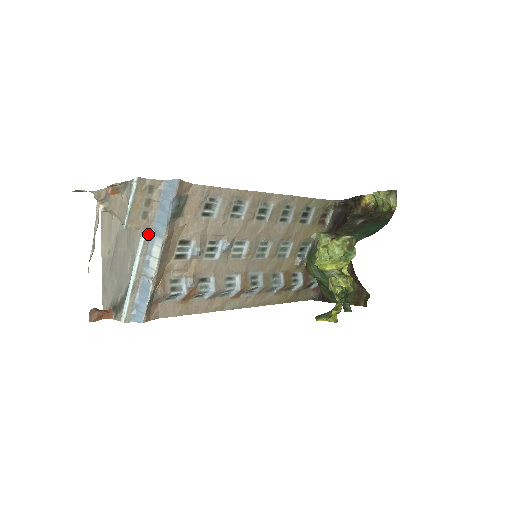
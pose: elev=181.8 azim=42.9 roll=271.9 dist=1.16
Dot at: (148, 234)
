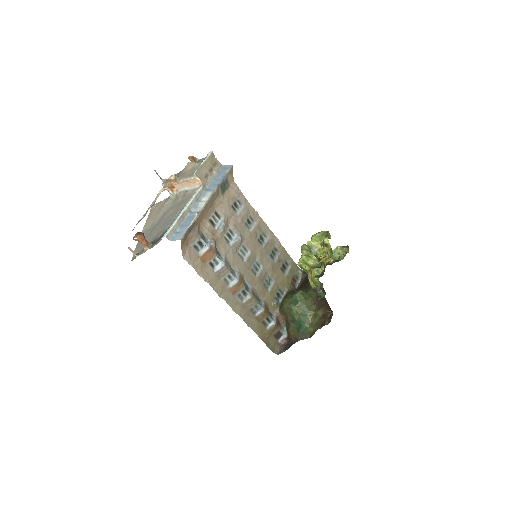
Dot at: (204, 188)
